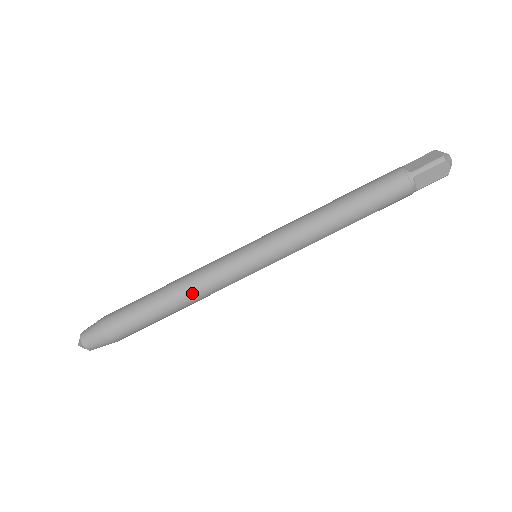
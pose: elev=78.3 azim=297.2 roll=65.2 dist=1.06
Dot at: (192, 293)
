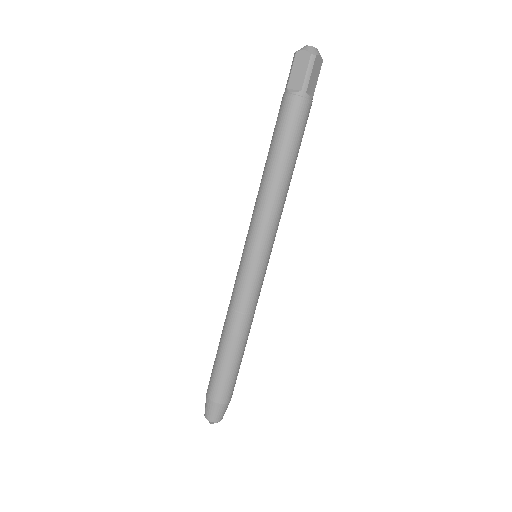
Dot at: (229, 319)
